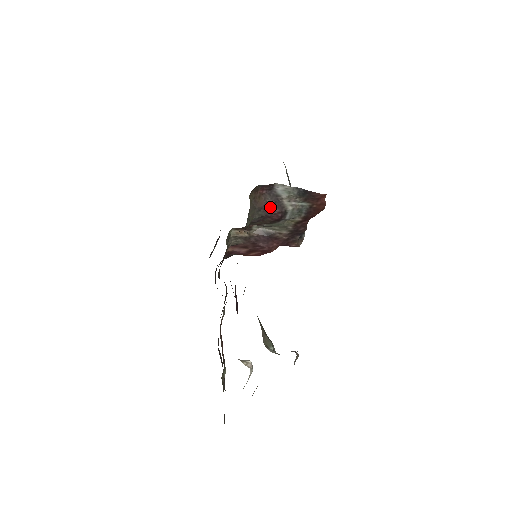
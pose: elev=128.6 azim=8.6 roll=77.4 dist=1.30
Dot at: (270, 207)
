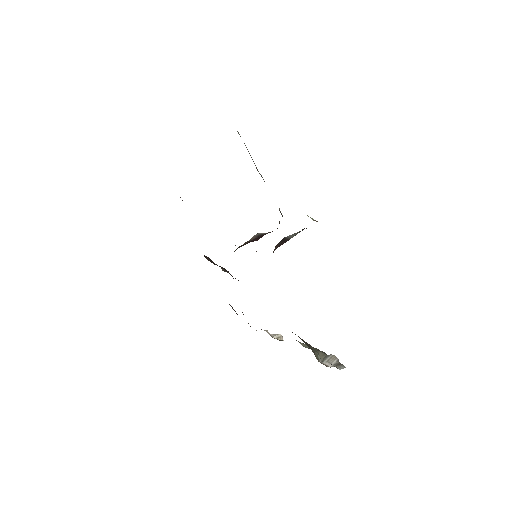
Dot at: (279, 245)
